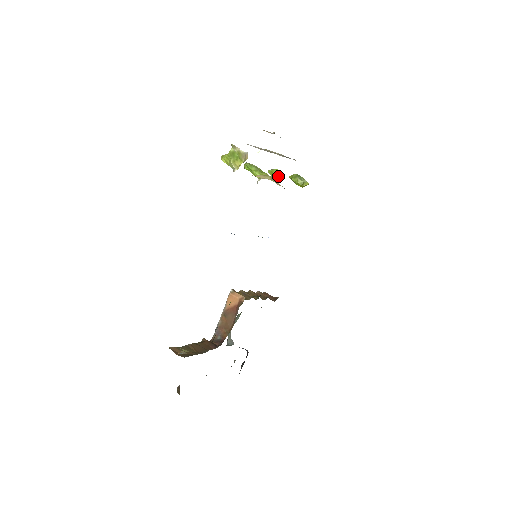
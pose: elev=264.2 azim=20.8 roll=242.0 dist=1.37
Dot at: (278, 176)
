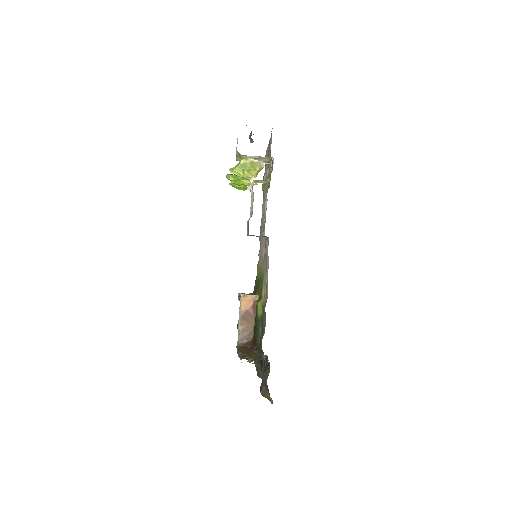
Dot at: occluded
